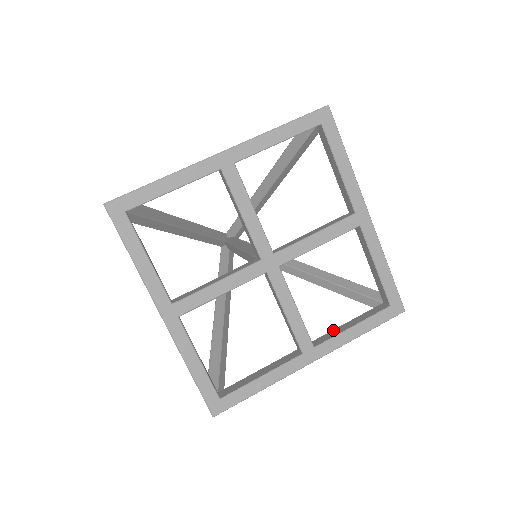
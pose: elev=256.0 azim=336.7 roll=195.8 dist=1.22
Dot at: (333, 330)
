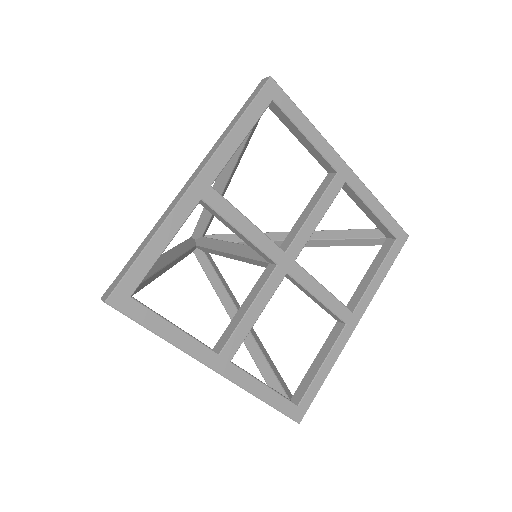
Dot at: occluded
